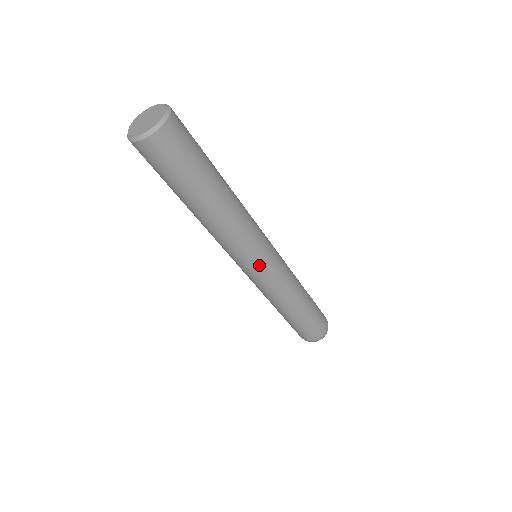
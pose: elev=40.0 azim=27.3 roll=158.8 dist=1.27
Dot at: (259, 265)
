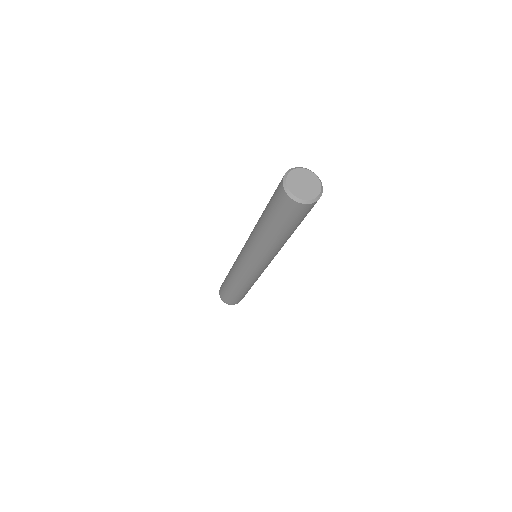
Dot at: (258, 268)
